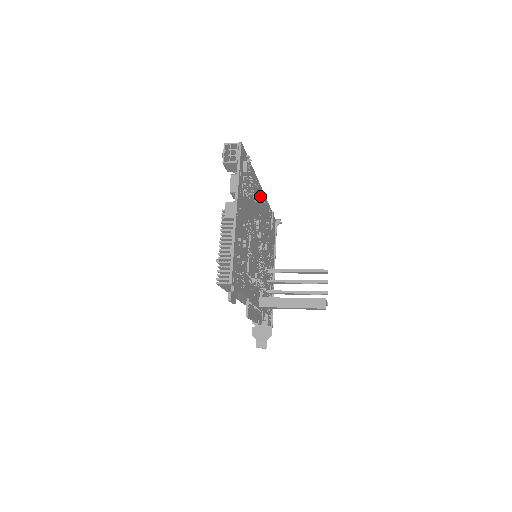
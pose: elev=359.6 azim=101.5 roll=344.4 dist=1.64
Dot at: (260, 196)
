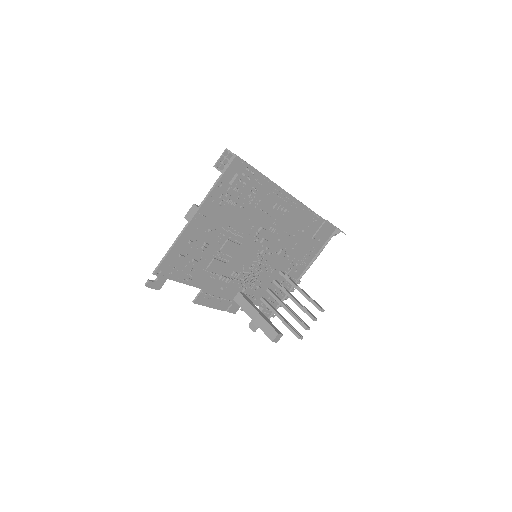
Dot at: (280, 206)
